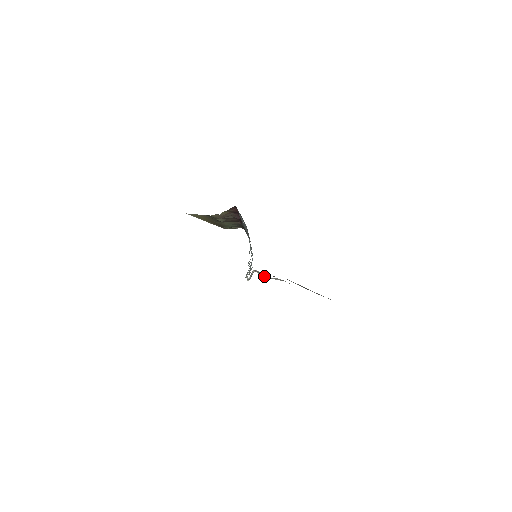
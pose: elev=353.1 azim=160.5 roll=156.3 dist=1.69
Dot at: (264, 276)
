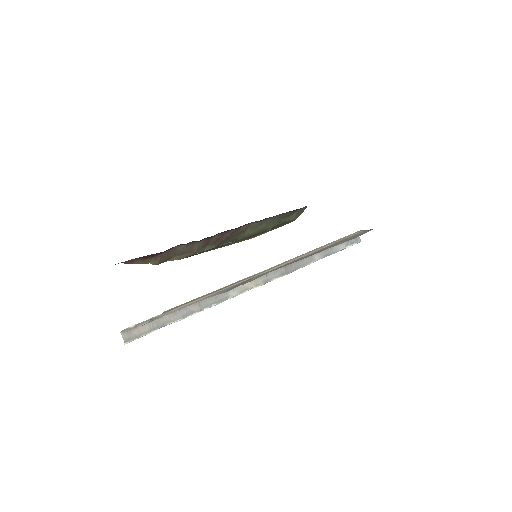
Dot at: occluded
